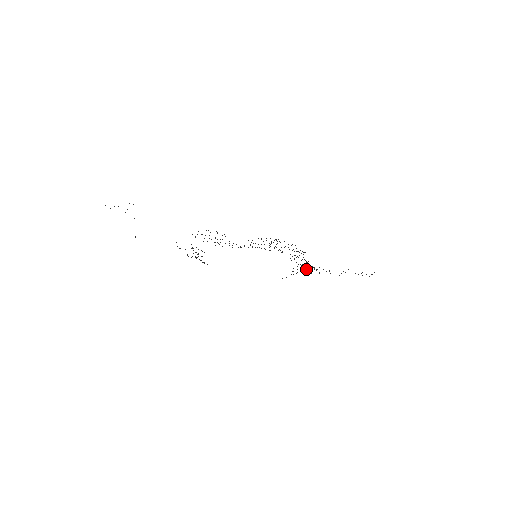
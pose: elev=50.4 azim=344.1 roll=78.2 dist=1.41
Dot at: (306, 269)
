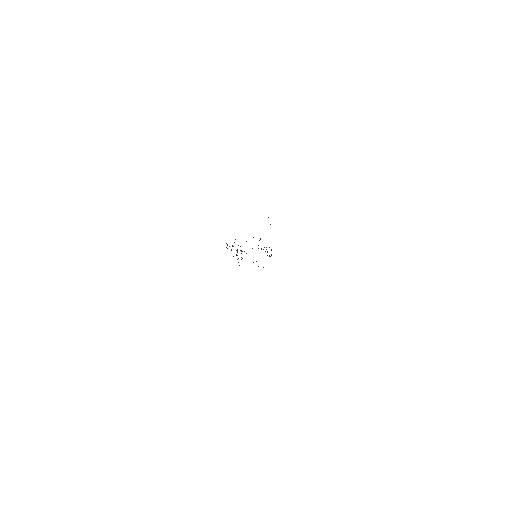
Dot at: (253, 262)
